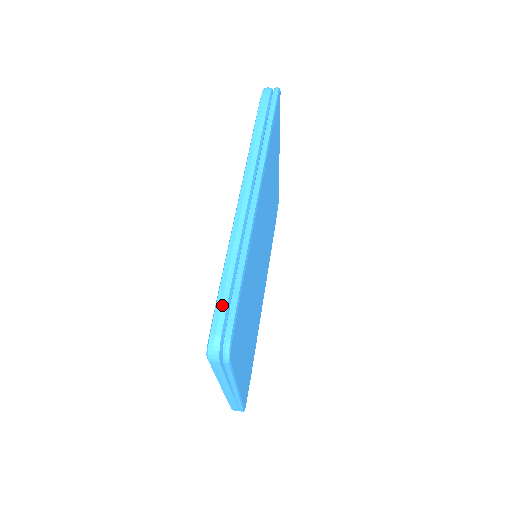
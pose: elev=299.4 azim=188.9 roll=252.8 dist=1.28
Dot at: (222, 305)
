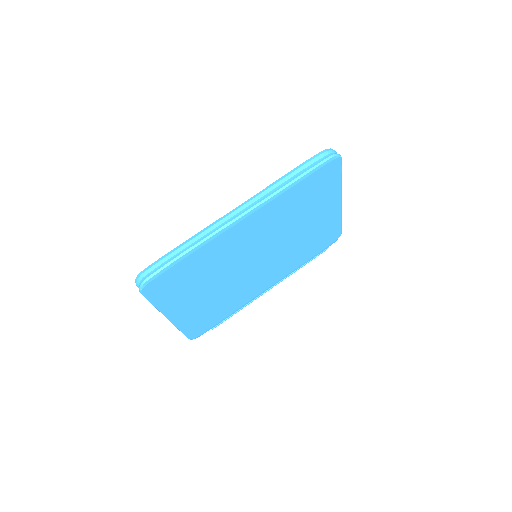
Dot at: (160, 262)
